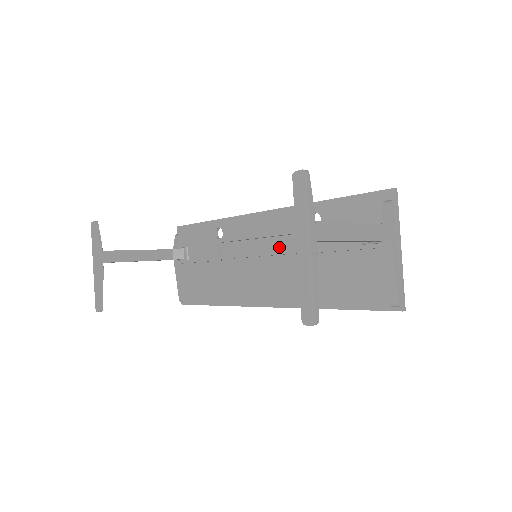
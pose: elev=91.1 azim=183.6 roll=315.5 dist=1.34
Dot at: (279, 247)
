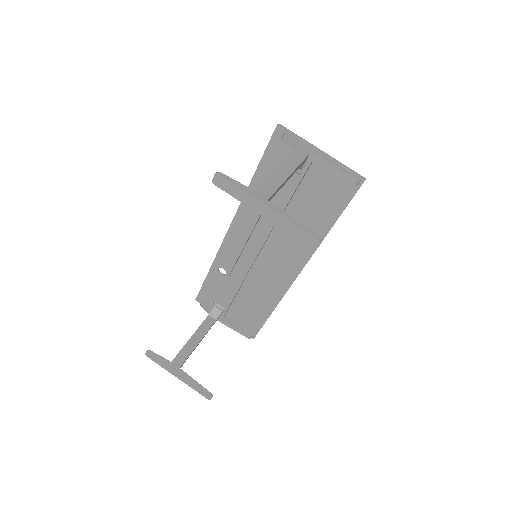
Dot at: (262, 235)
